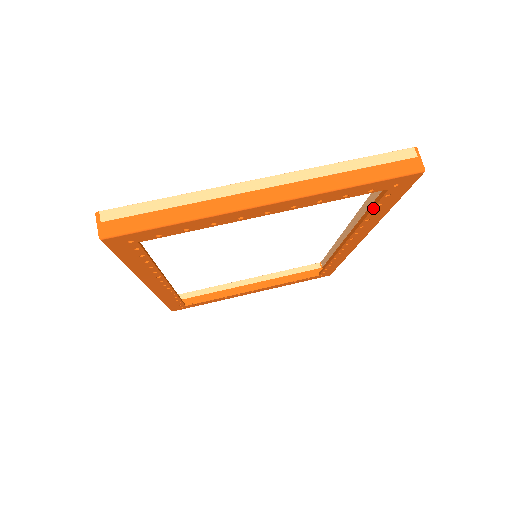
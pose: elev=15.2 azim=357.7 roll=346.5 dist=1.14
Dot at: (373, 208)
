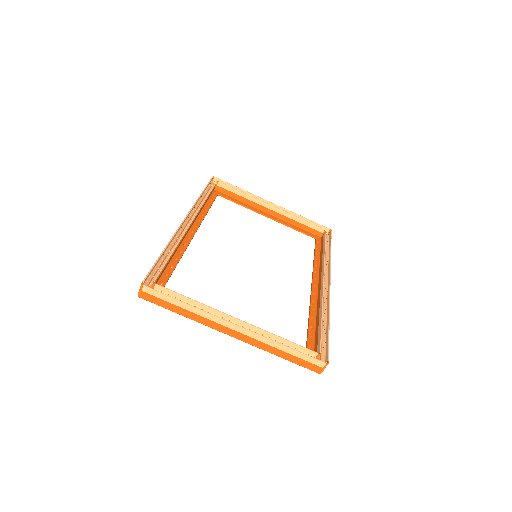
Dot at: (307, 334)
